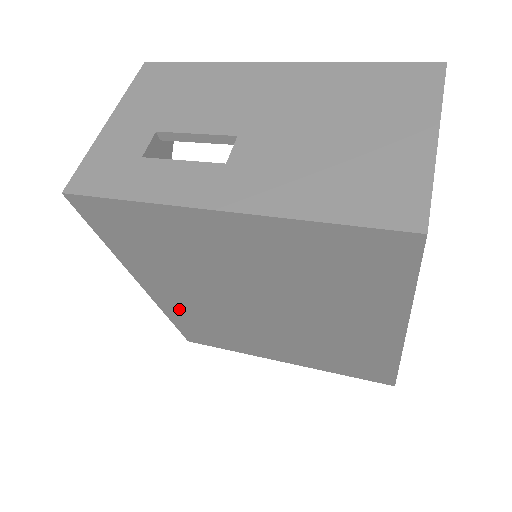
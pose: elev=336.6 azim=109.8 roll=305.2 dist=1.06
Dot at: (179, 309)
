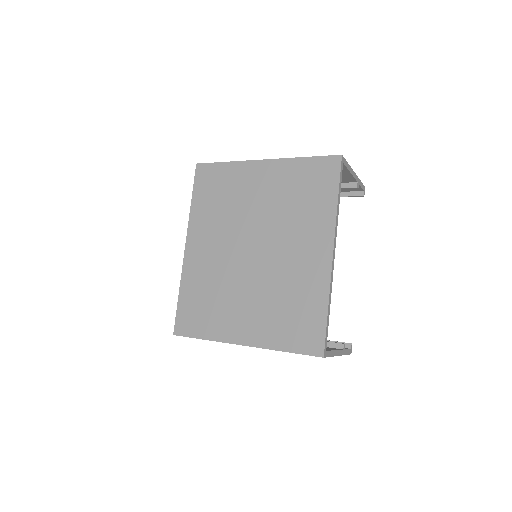
Dot at: (195, 272)
